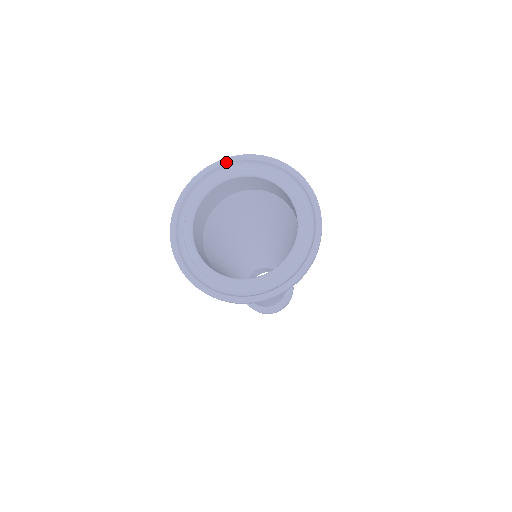
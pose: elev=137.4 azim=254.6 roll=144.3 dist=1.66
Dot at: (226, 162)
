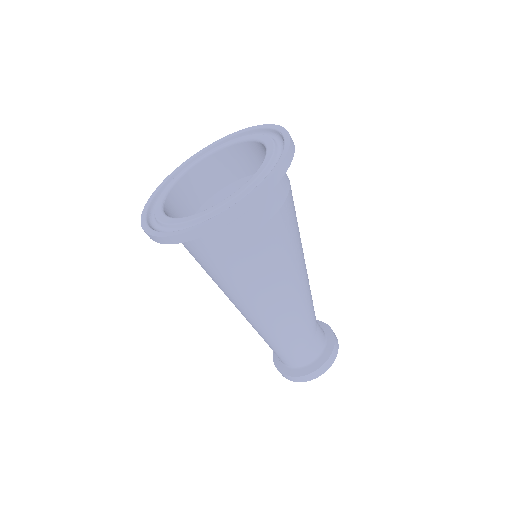
Dot at: (220, 140)
